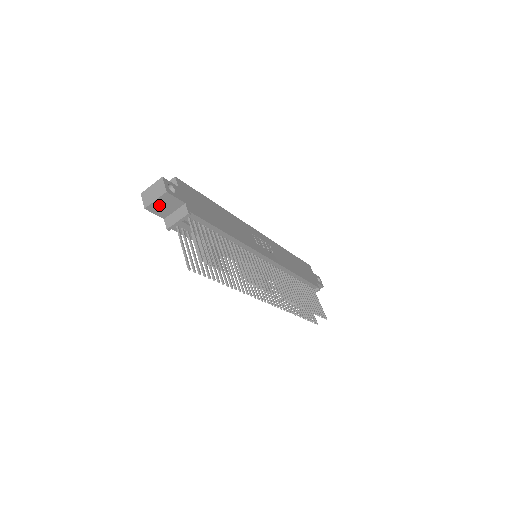
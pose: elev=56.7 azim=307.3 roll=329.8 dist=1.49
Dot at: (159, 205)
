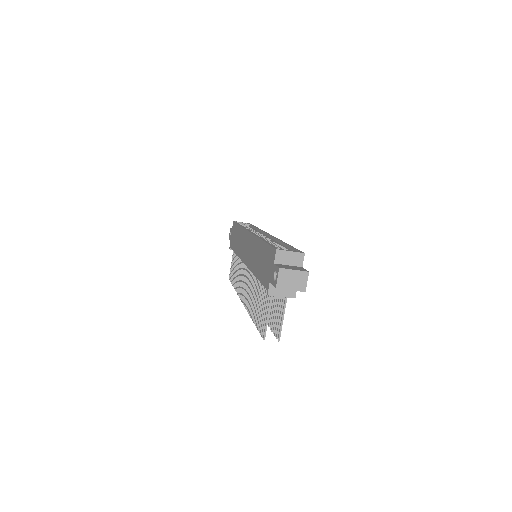
Dot at: occluded
